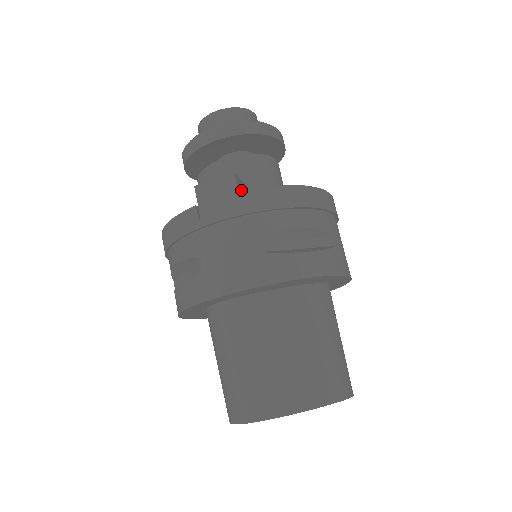
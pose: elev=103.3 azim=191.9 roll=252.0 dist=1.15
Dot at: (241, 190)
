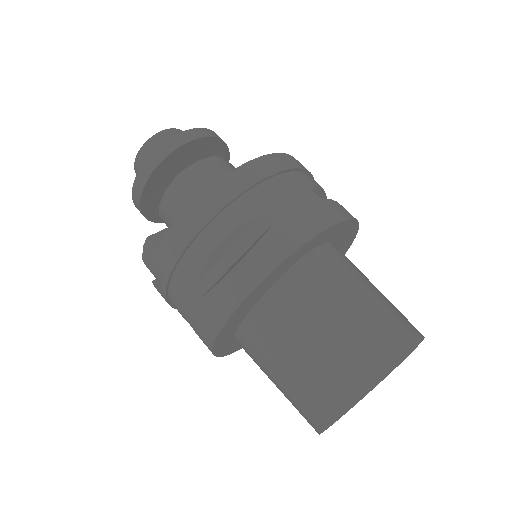
Dot at: occluded
